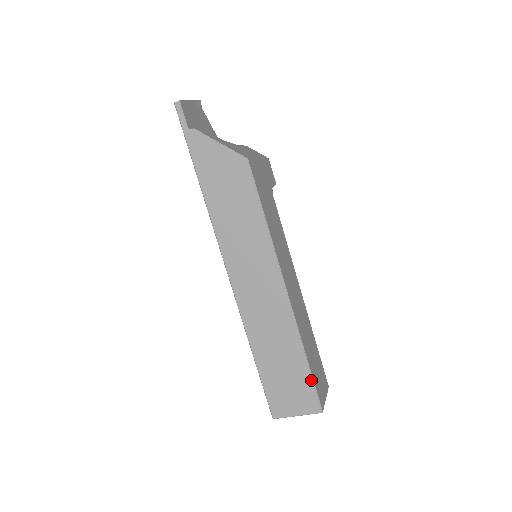
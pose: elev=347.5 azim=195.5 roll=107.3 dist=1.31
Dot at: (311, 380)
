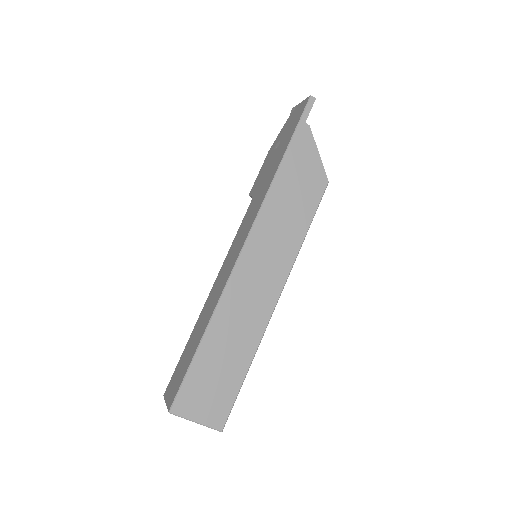
Dot at: (236, 394)
